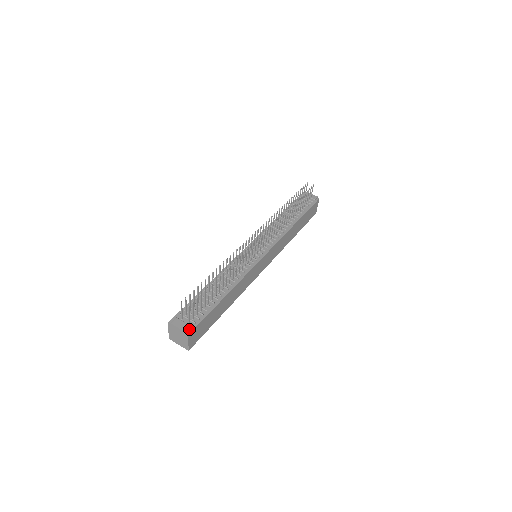
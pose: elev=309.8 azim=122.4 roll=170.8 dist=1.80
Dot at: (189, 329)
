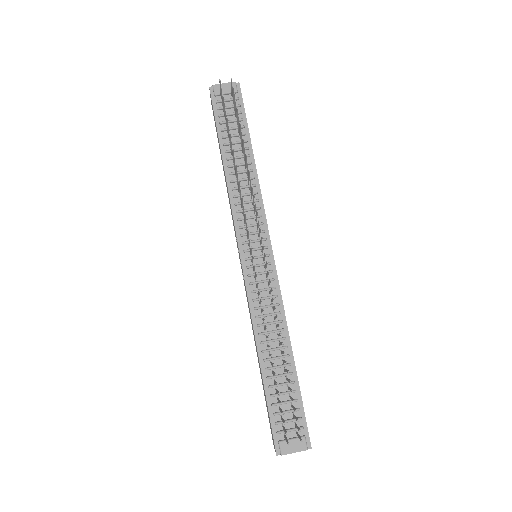
Dot at: (306, 442)
